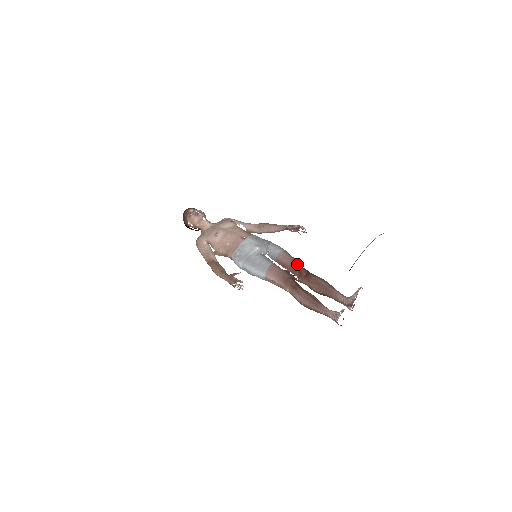
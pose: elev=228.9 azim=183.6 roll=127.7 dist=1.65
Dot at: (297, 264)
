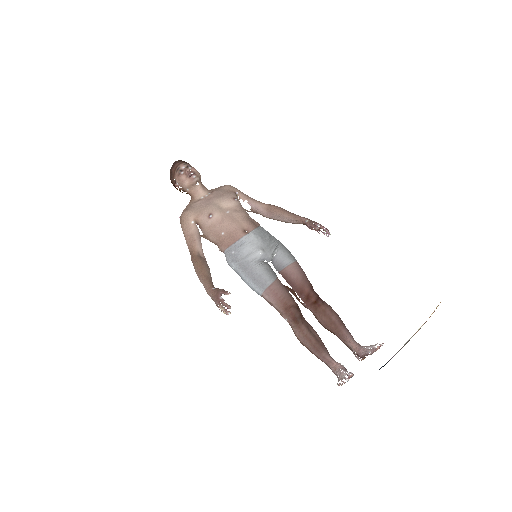
Dot at: (307, 284)
